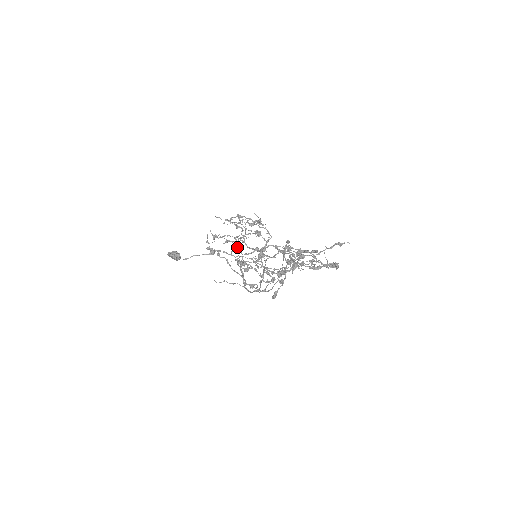
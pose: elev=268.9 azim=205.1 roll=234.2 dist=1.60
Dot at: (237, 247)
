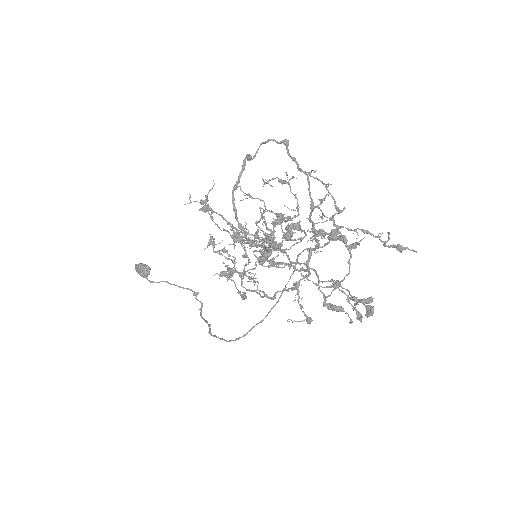
Dot at: occluded
